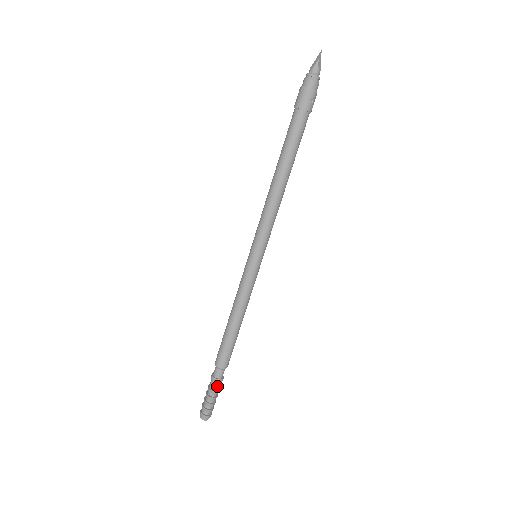
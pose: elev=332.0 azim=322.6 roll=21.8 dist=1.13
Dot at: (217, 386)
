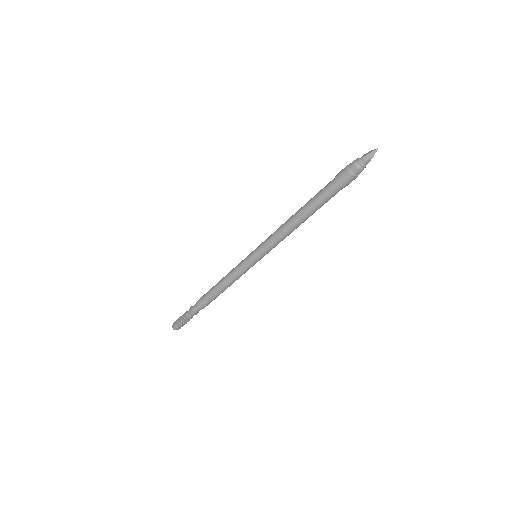
Dot at: occluded
